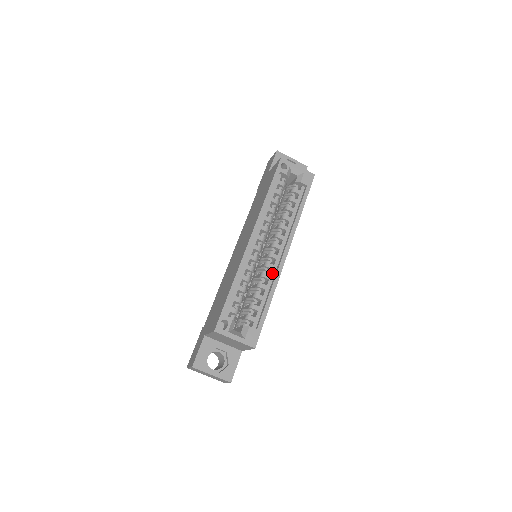
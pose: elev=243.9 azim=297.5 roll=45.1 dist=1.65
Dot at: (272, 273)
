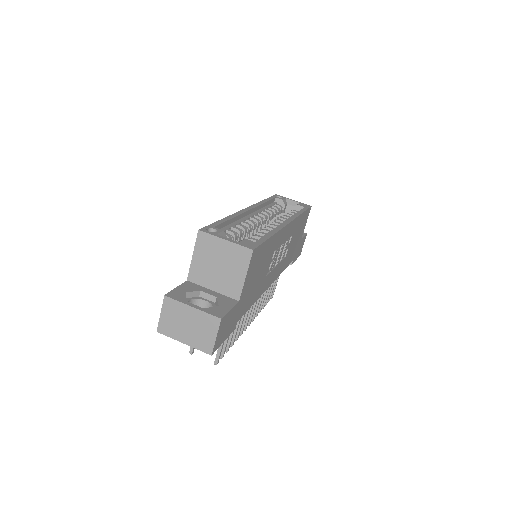
Dot at: occluded
